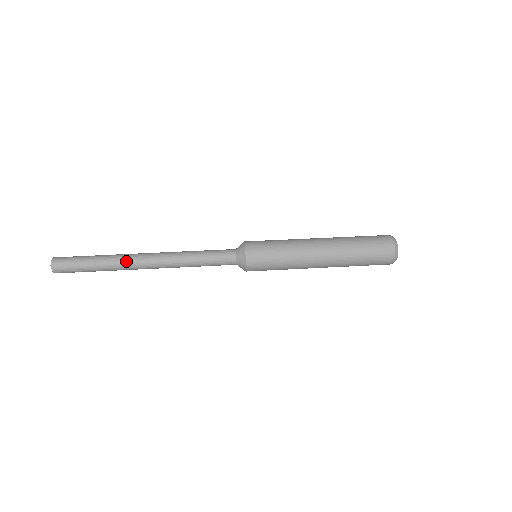
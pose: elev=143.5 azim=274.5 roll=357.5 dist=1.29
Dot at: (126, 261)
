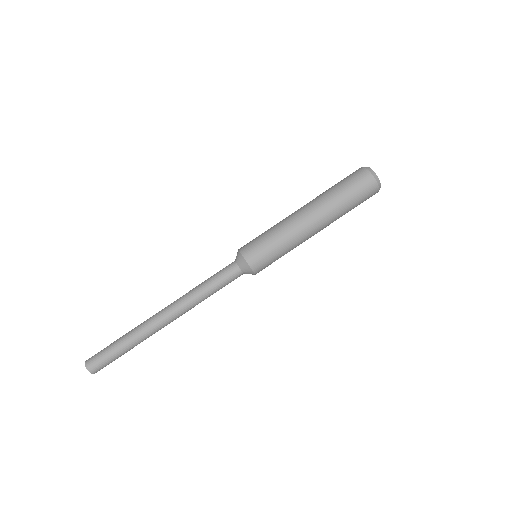
Dot at: (152, 333)
